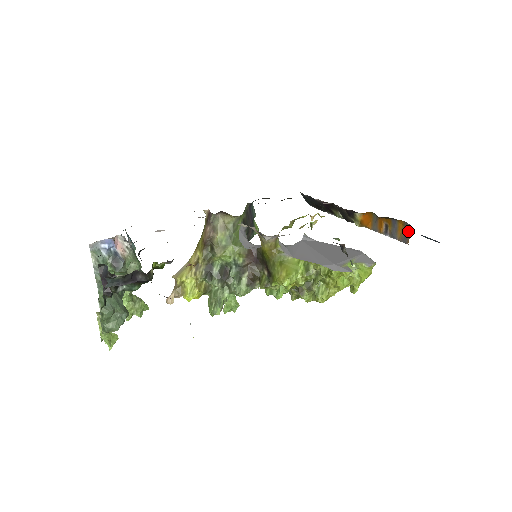
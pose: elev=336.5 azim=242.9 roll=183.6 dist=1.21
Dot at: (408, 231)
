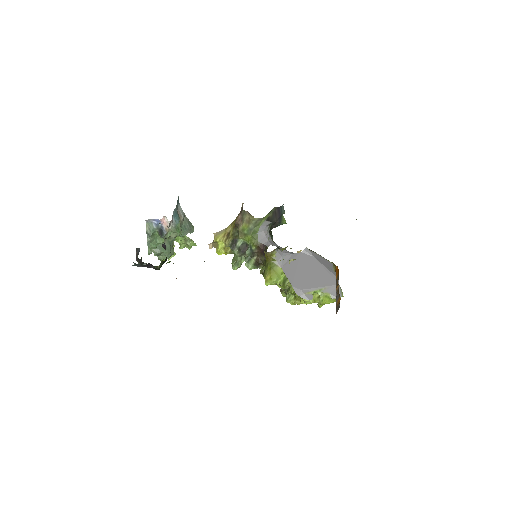
Dot at: (339, 307)
